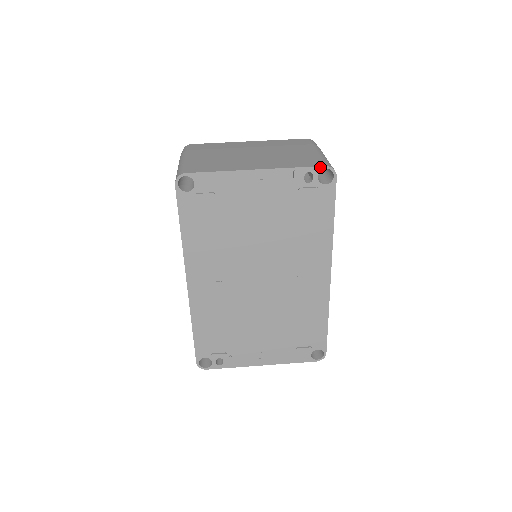
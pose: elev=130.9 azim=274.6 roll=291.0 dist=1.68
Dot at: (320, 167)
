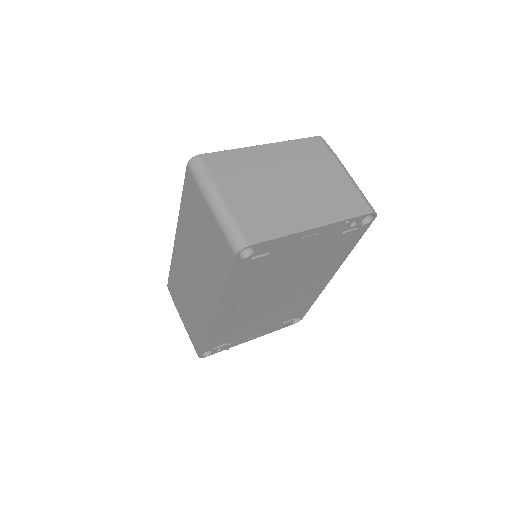
Dot at: (367, 214)
